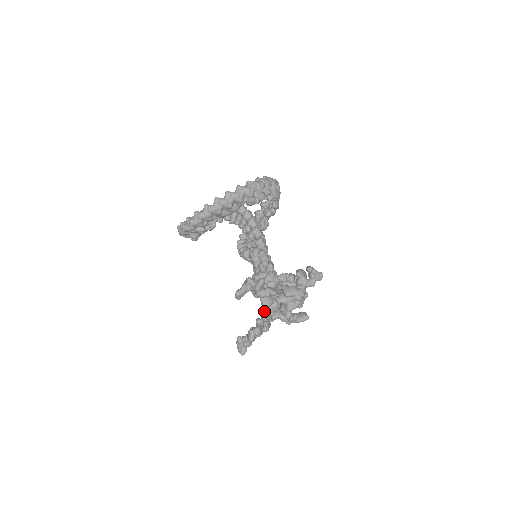
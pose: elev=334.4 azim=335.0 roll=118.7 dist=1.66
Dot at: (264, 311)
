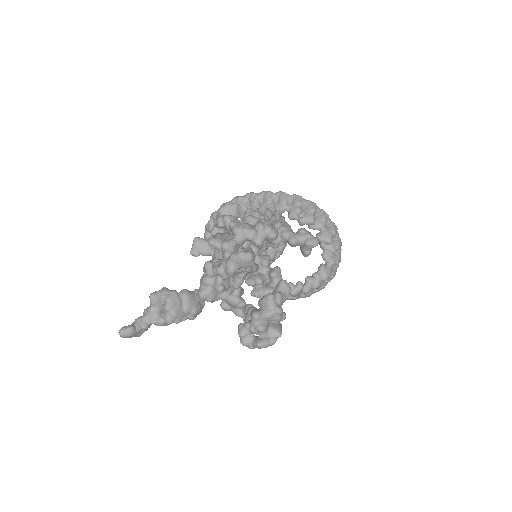
Dot at: occluded
